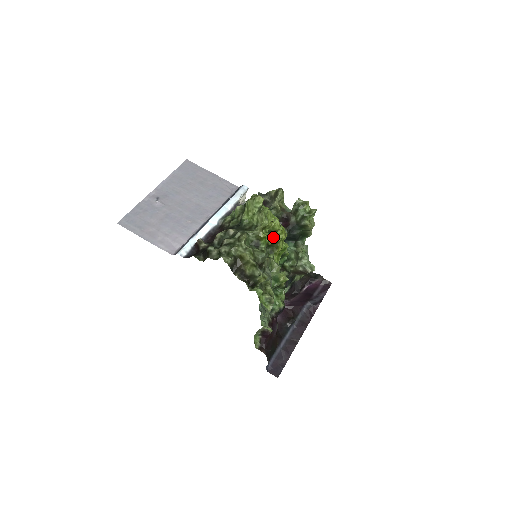
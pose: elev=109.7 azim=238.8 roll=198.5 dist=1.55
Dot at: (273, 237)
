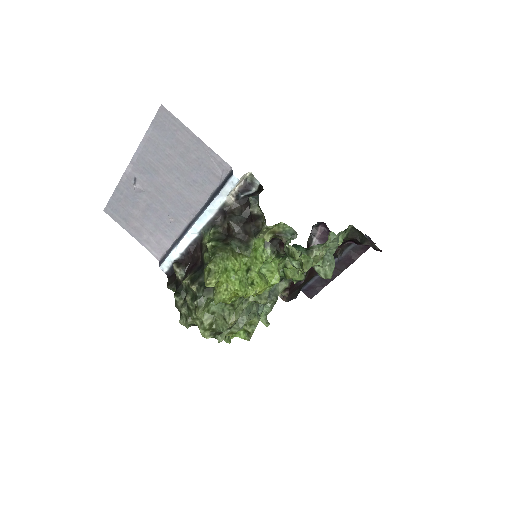
Dot at: occluded
